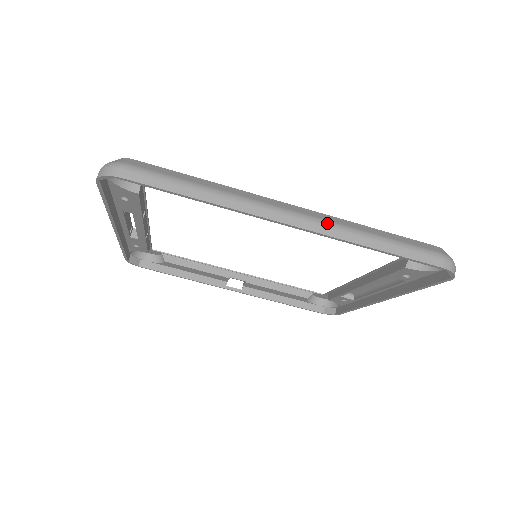
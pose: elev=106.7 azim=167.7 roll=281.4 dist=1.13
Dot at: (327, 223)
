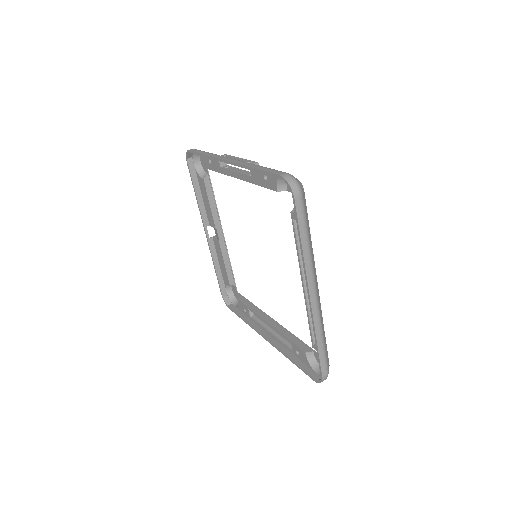
Dot at: (319, 312)
